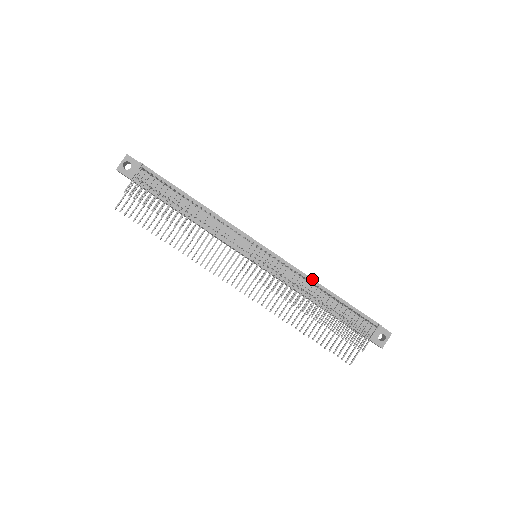
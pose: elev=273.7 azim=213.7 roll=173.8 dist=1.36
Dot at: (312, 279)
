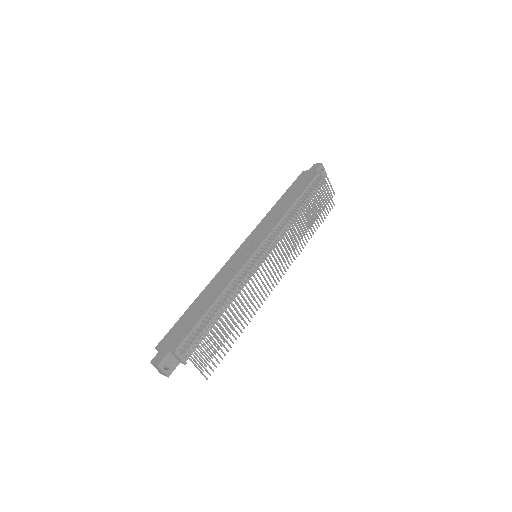
Dot at: (285, 214)
